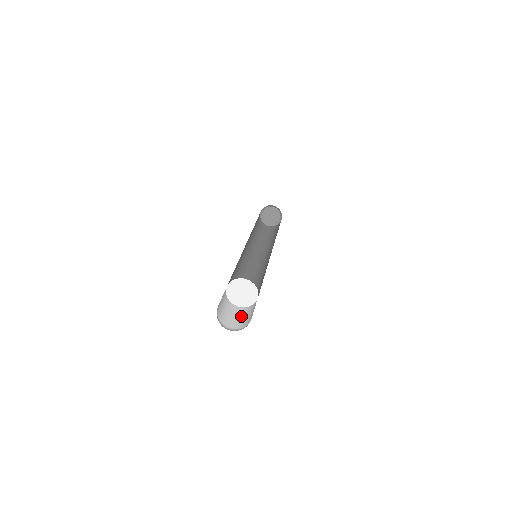
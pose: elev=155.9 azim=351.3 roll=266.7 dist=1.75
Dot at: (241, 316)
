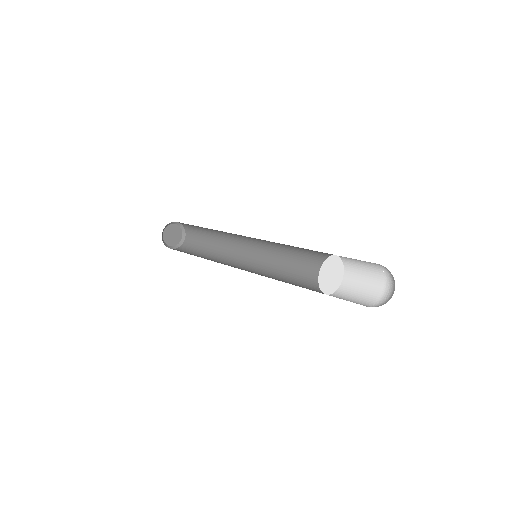
Dot at: (352, 297)
